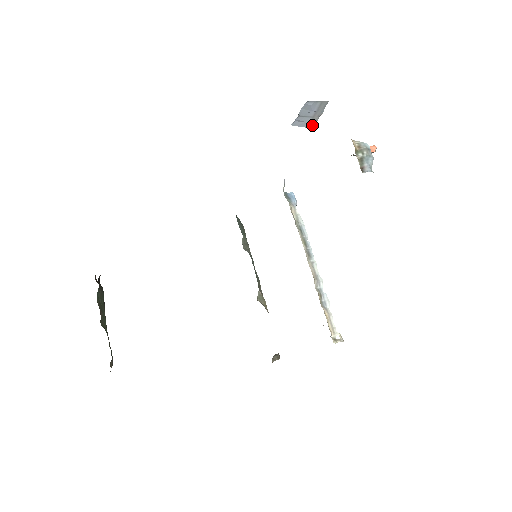
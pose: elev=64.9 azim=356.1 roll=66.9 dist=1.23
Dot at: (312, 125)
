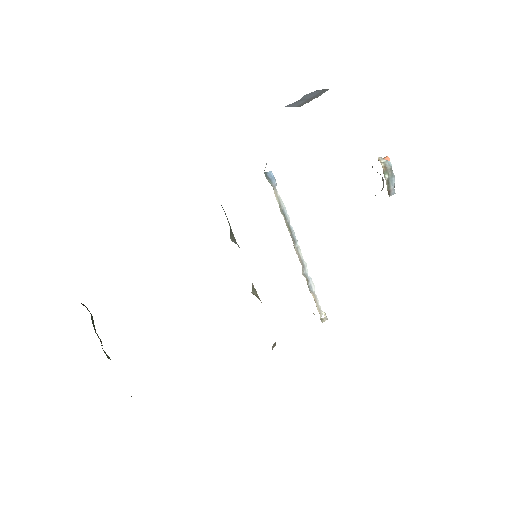
Dot at: (302, 105)
